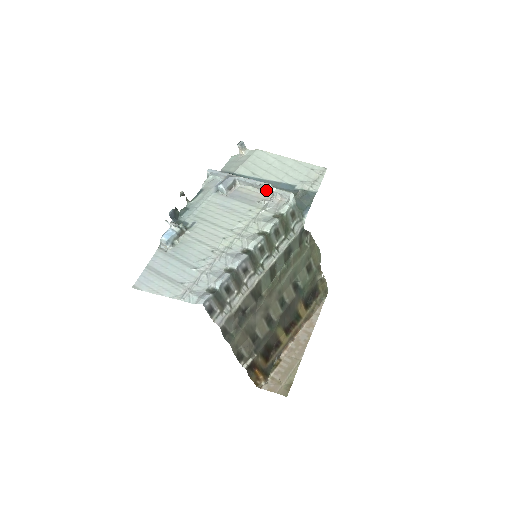
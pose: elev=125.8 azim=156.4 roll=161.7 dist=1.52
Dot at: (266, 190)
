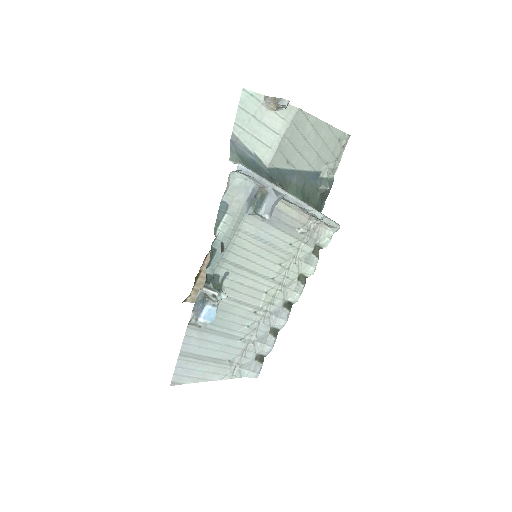
Dot at: (312, 215)
